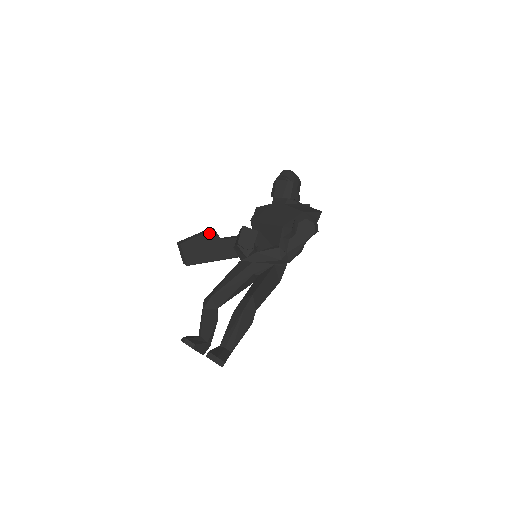
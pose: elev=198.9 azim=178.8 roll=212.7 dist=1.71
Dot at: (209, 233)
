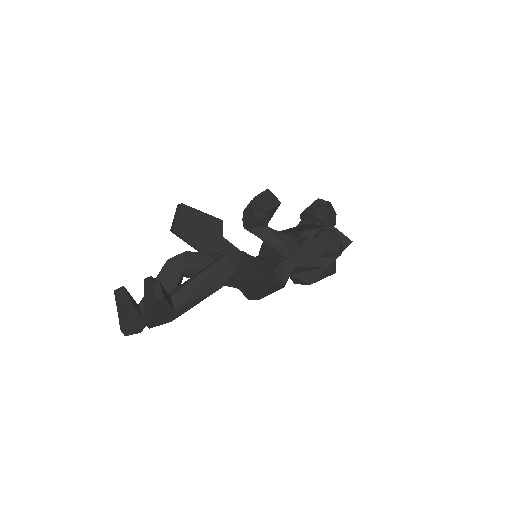
Dot at: (215, 220)
